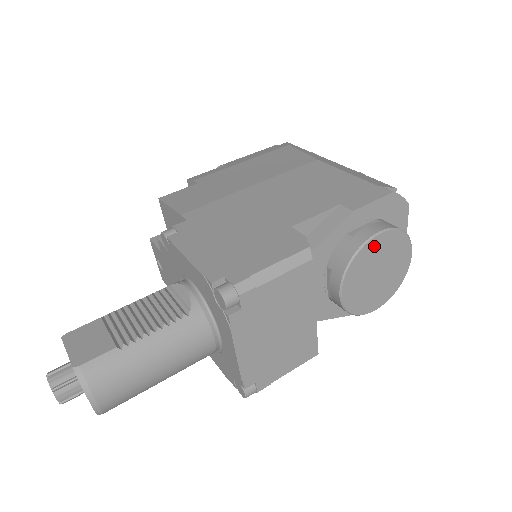
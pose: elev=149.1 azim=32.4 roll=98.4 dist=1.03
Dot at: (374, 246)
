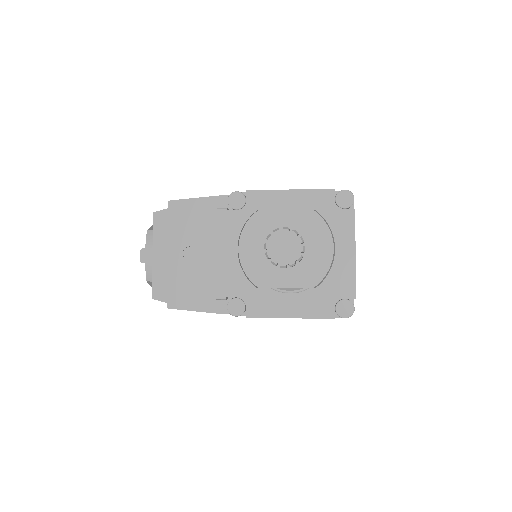
Dot at: occluded
